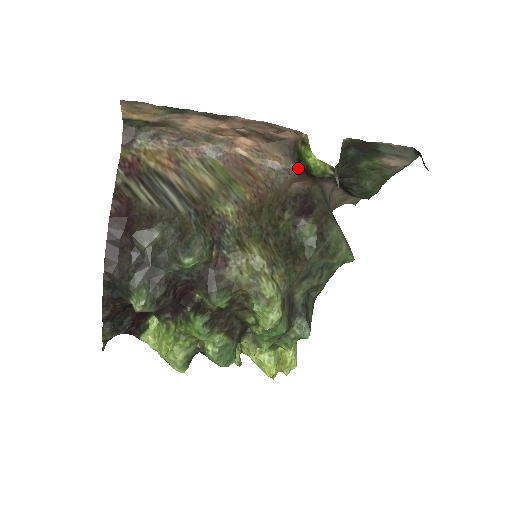
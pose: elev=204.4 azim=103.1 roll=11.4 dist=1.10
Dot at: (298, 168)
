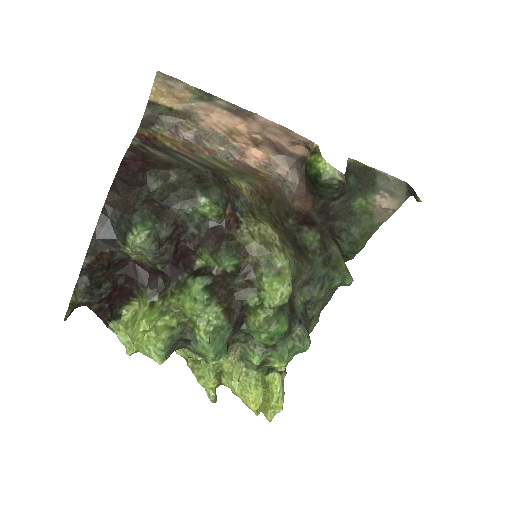
Dot at: (303, 184)
